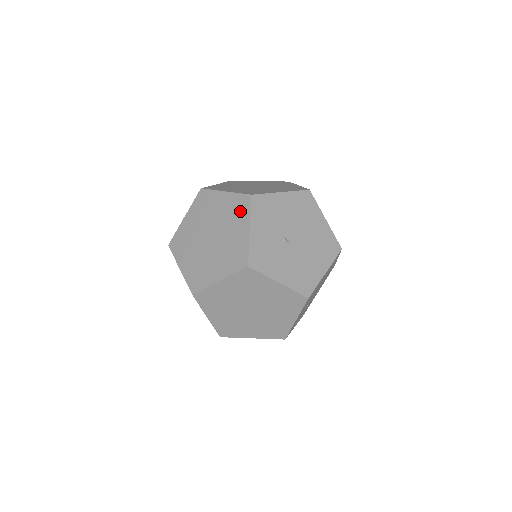
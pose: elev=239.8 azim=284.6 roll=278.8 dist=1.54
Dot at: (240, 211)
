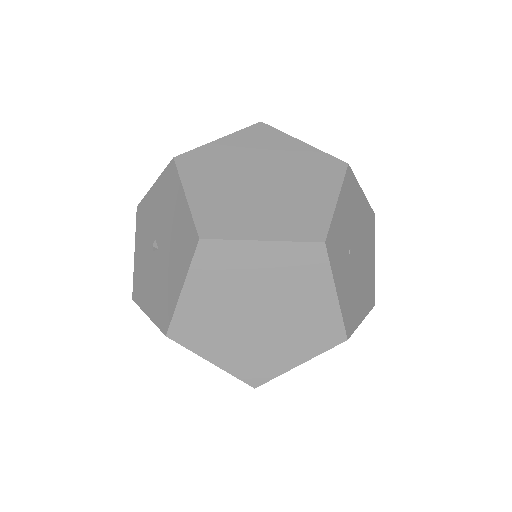
Dot at: occluded
